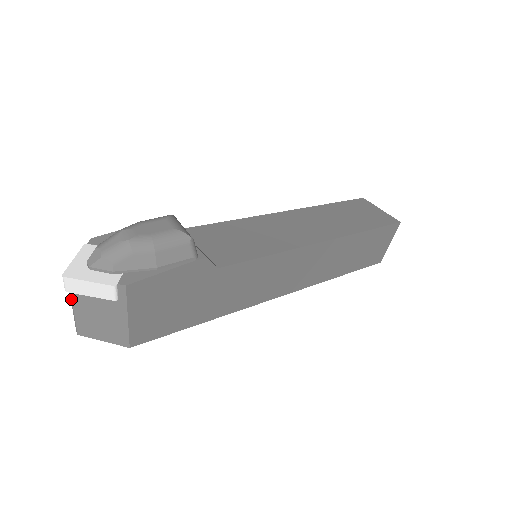
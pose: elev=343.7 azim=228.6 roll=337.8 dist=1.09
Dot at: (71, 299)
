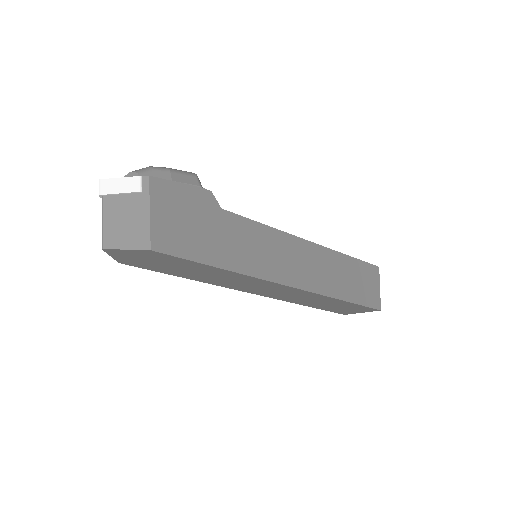
Dot at: (102, 206)
